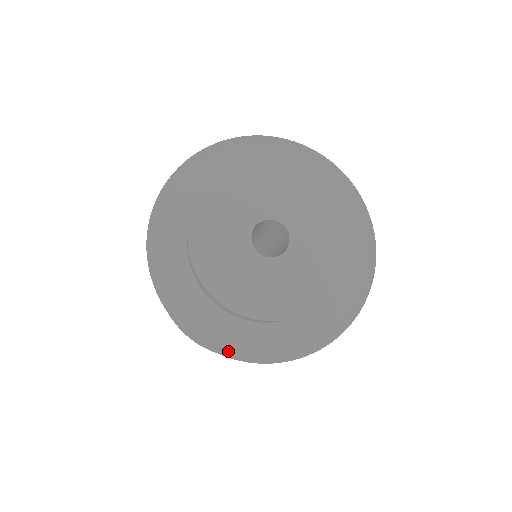
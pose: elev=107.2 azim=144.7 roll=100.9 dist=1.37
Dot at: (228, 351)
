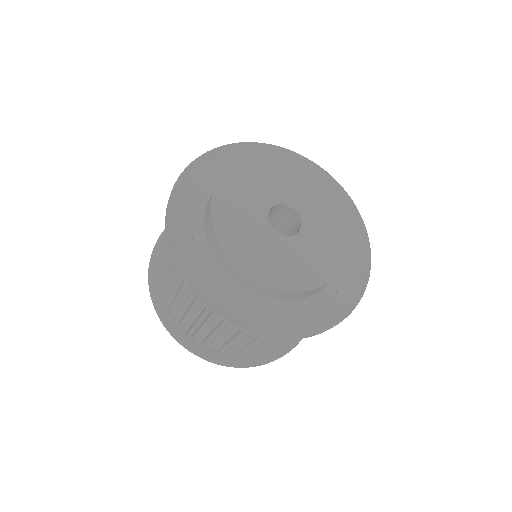
Dot at: (210, 302)
